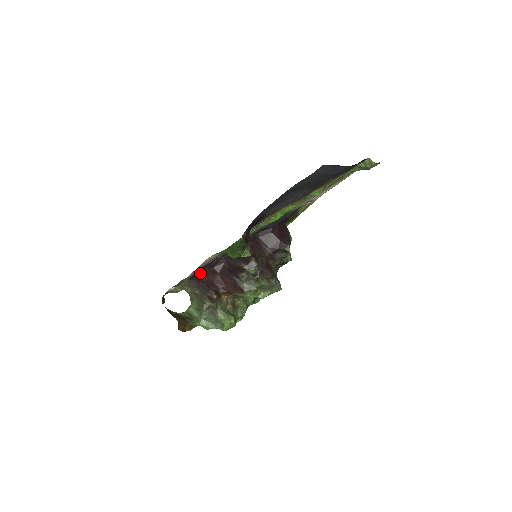
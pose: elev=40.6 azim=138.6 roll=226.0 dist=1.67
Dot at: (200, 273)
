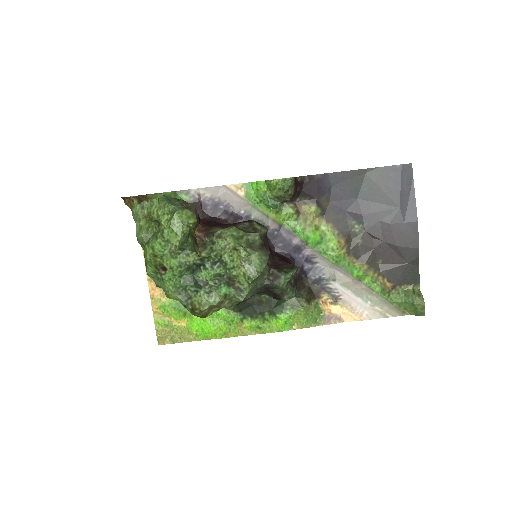
Dot at: occluded
